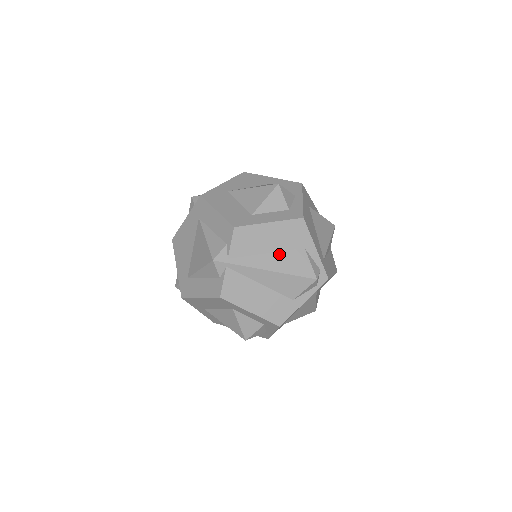
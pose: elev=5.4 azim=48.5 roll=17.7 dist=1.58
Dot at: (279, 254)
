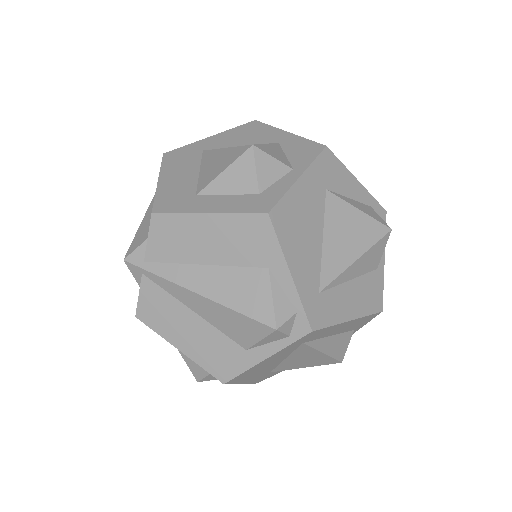
Dot at: (222, 270)
